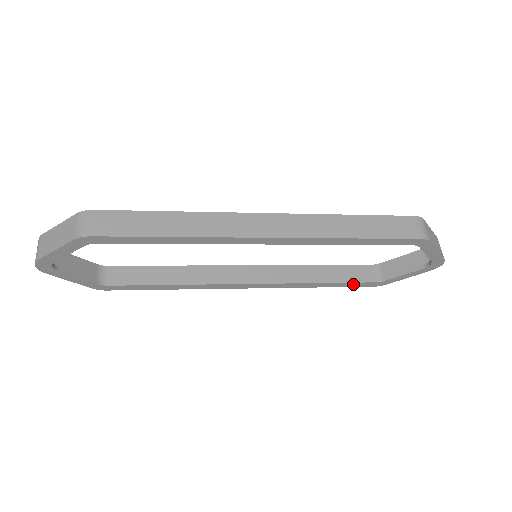
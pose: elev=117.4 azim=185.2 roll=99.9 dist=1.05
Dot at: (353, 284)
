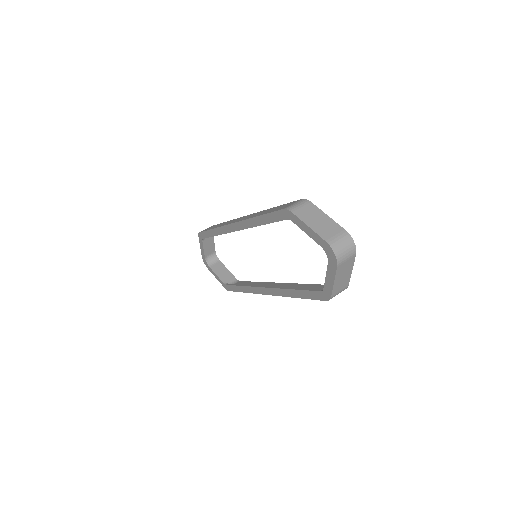
Dot at: (310, 294)
